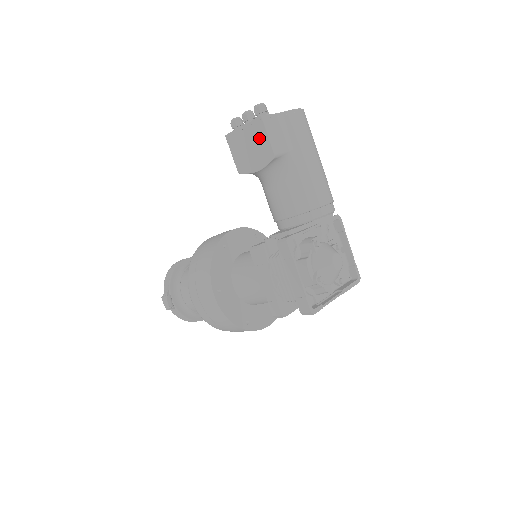
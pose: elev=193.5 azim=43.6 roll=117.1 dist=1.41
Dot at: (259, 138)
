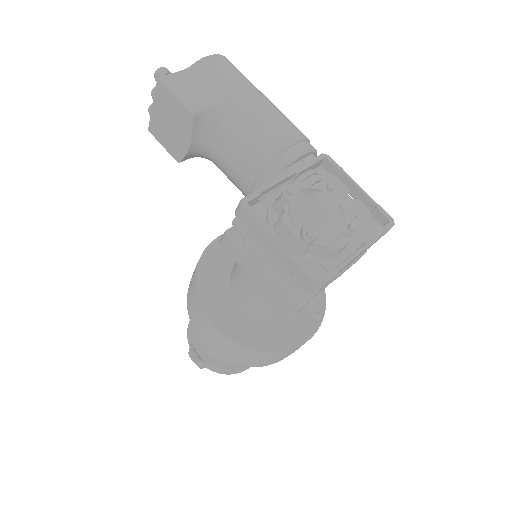
Dot at: (170, 105)
